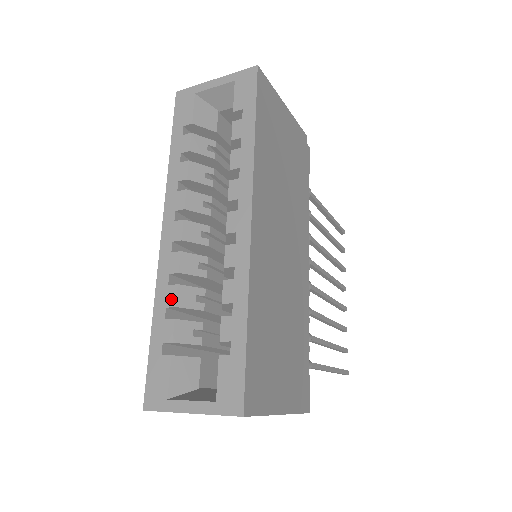
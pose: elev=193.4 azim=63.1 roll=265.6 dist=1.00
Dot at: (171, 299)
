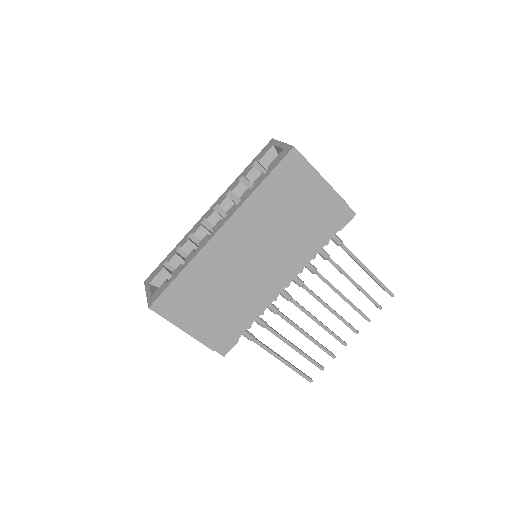
Dot at: (183, 244)
